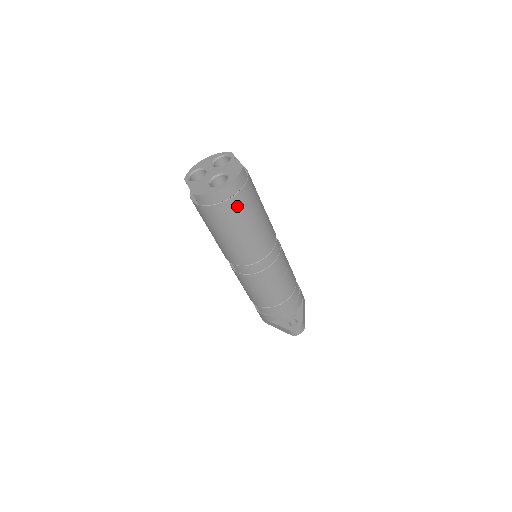
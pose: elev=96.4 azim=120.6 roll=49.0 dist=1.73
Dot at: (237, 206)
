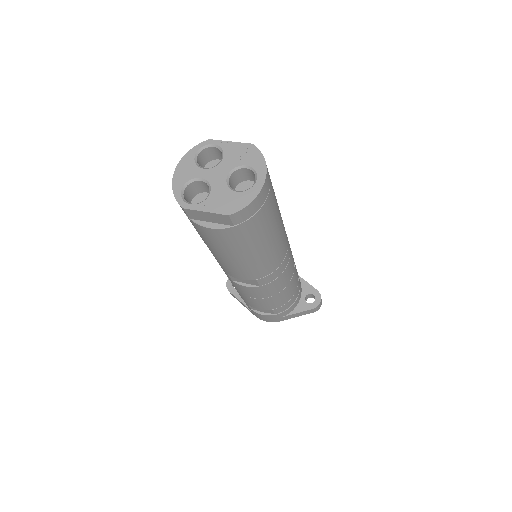
Dot at: (272, 199)
